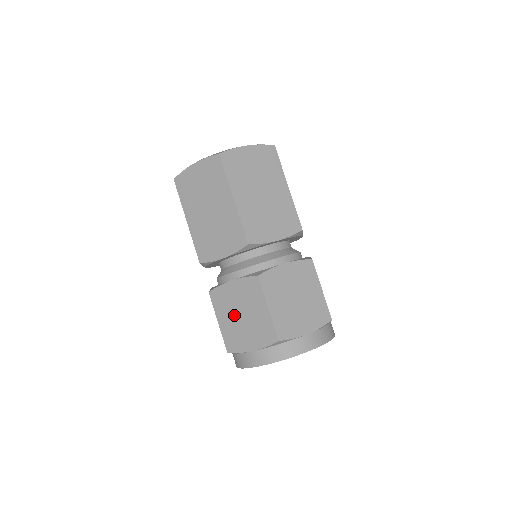
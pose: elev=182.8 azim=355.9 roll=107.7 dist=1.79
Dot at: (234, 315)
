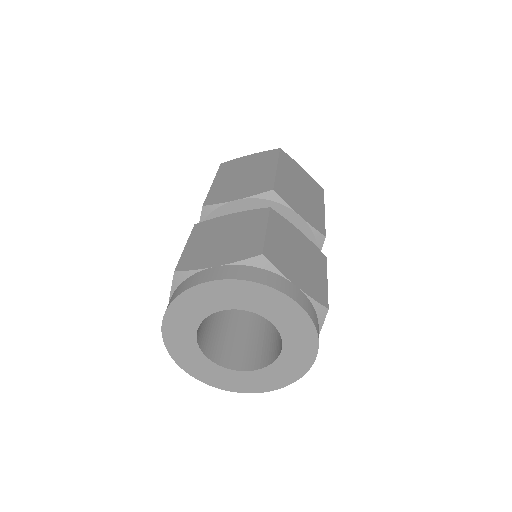
Dot at: (214, 238)
